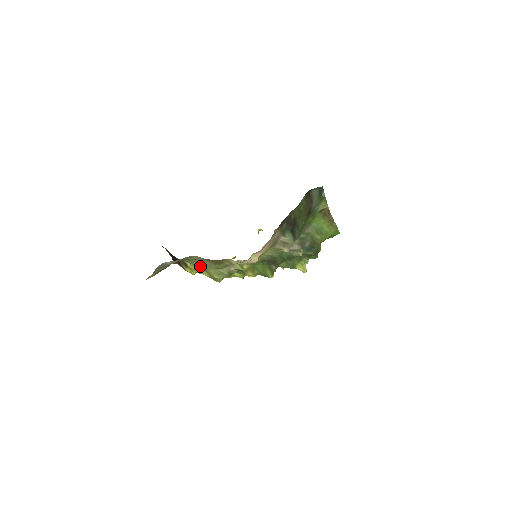
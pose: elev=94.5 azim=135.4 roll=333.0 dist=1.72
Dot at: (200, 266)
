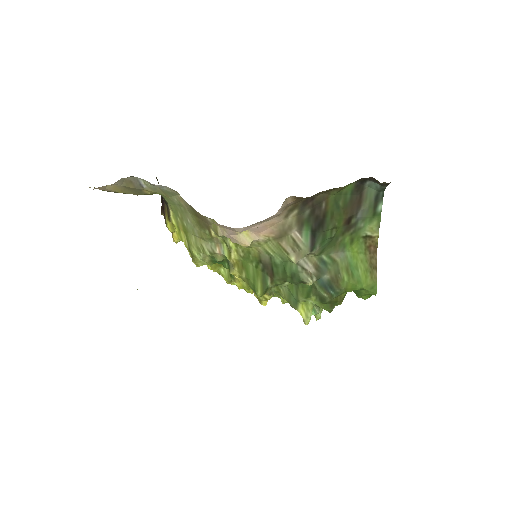
Dot at: (182, 223)
